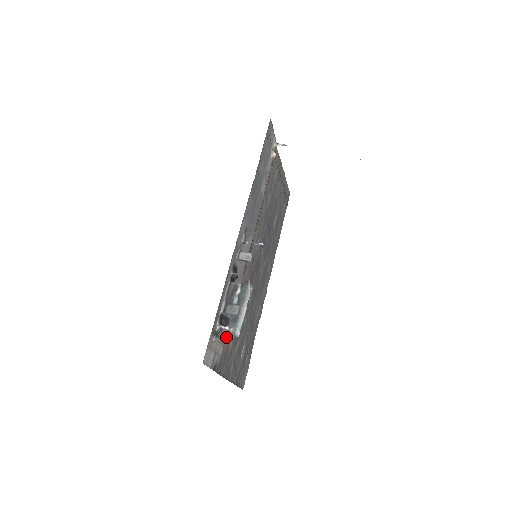
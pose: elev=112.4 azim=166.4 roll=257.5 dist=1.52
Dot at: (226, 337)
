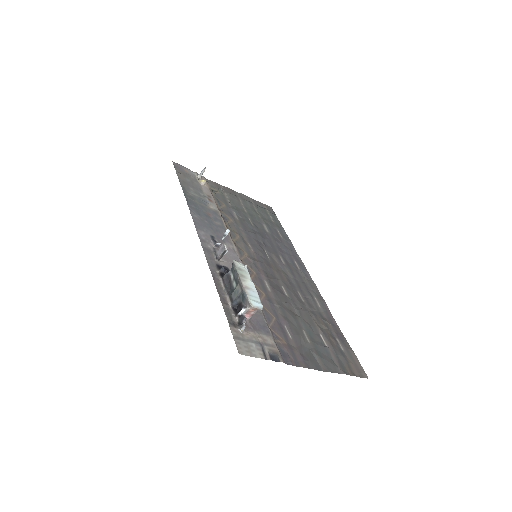
Dot at: (271, 329)
